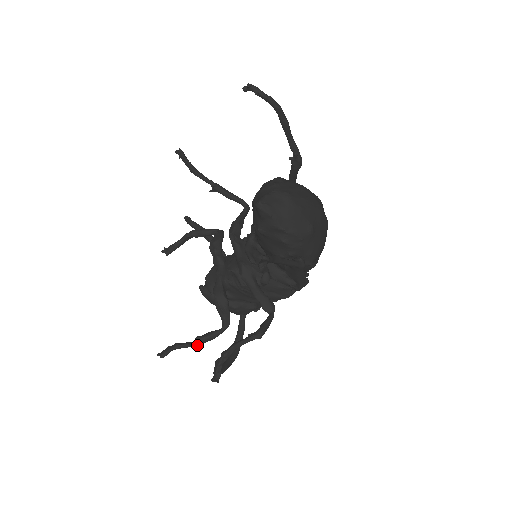
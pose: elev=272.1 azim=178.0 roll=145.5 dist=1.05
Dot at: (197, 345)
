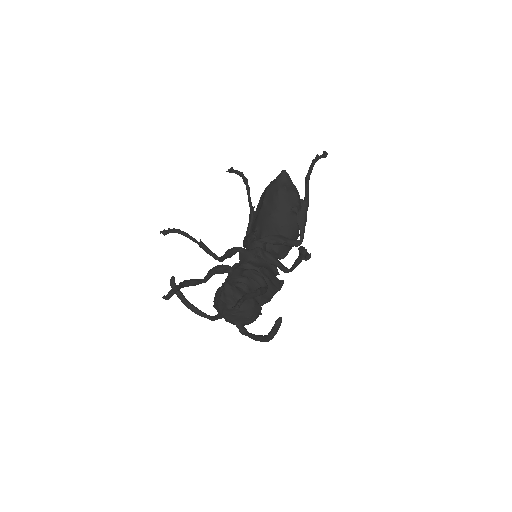
Dot at: (260, 291)
